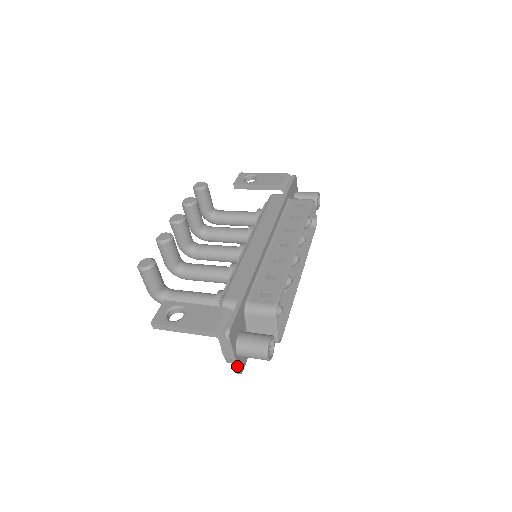
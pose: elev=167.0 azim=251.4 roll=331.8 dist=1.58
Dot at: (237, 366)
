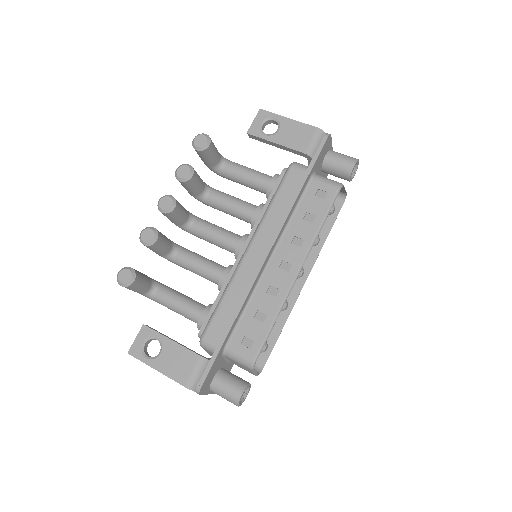
Dot at: occluded
